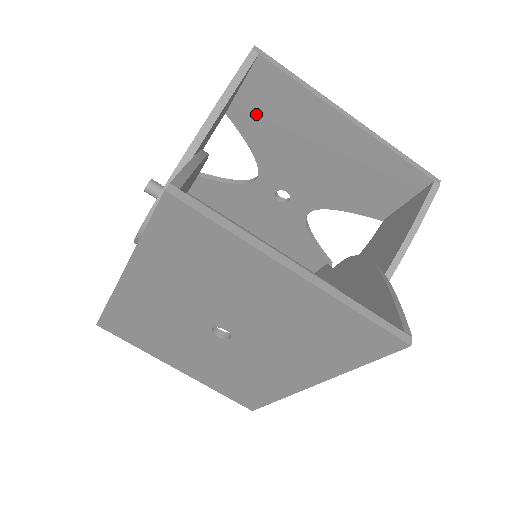
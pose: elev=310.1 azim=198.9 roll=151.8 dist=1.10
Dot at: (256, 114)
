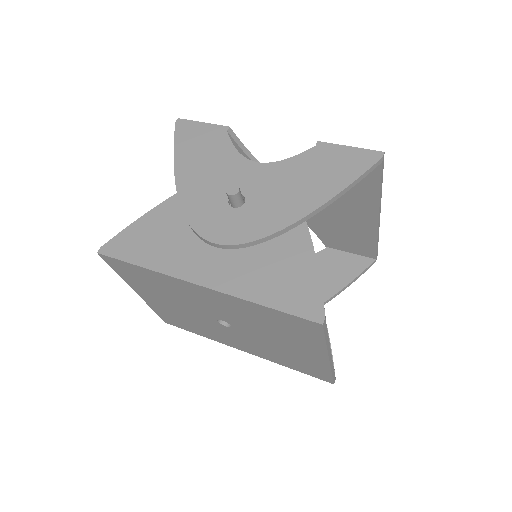
Dot at: occluded
